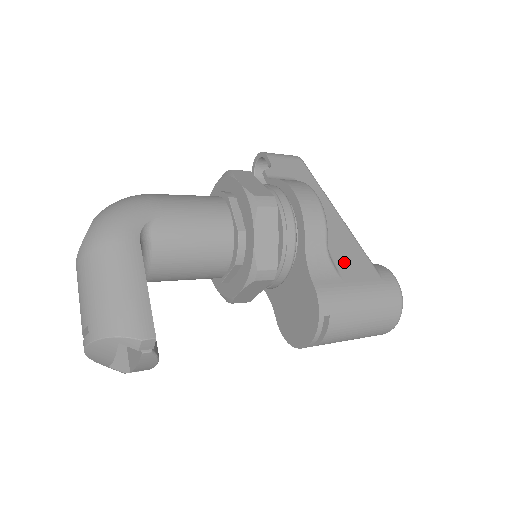
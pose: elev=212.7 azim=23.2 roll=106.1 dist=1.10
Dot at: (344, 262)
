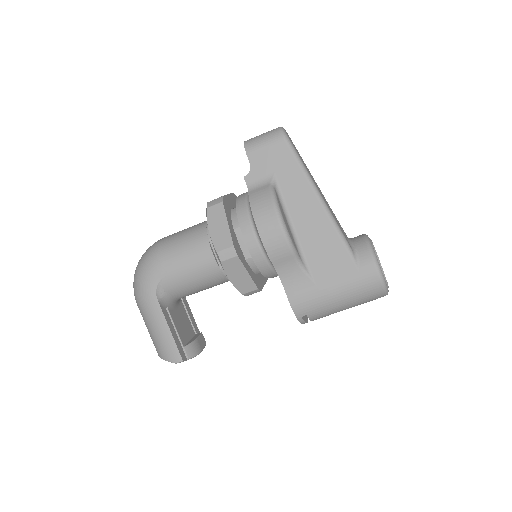
Dot at: (320, 264)
